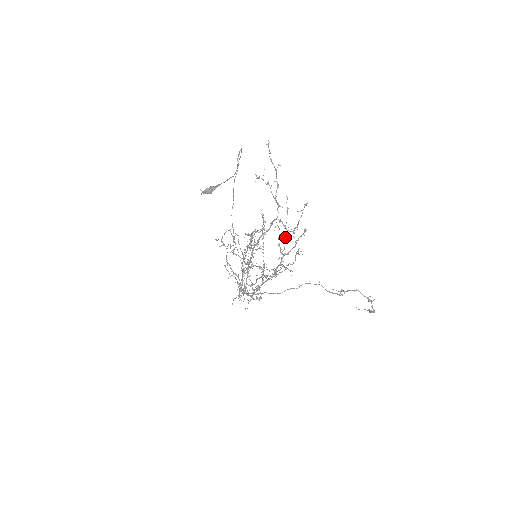
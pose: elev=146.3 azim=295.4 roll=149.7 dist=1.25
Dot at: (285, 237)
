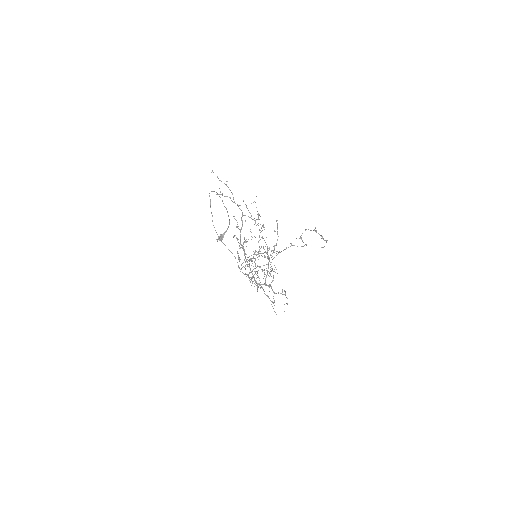
Dot at: occluded
